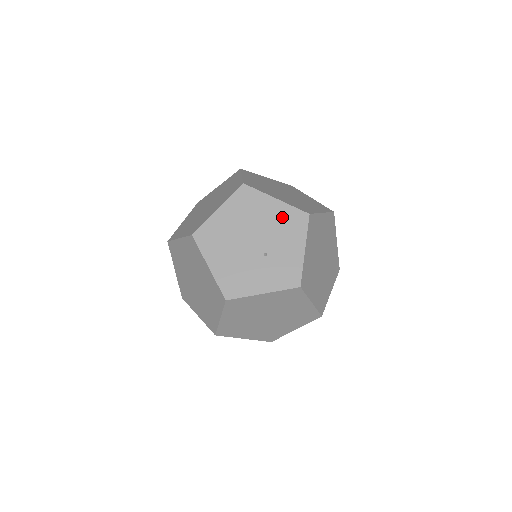
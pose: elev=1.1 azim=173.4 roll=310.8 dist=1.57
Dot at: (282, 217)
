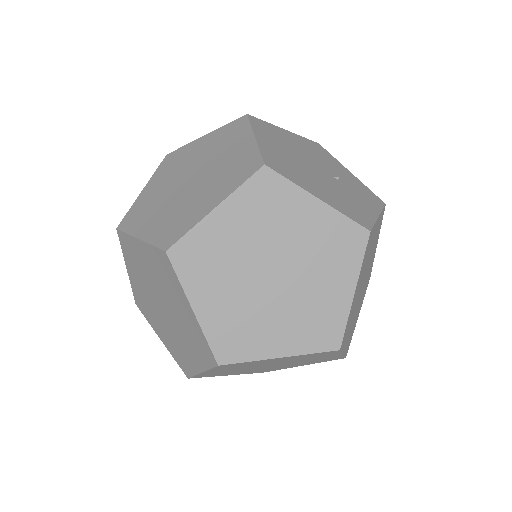
Dot at: (307, 145)
